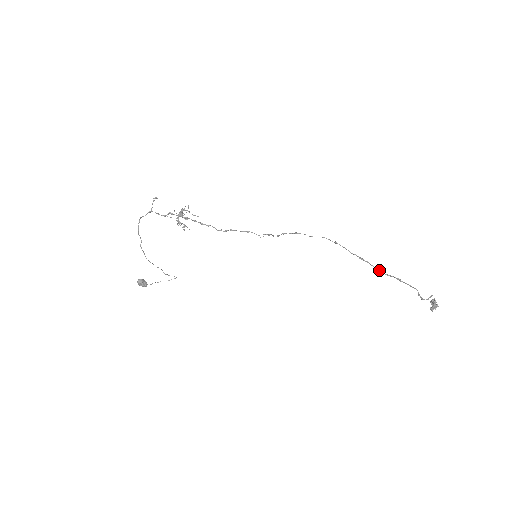
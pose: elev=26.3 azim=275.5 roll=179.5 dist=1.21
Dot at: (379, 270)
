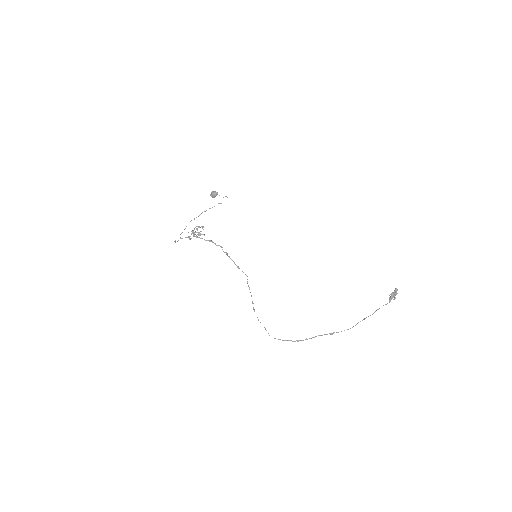
Dot at: (314, 337)
